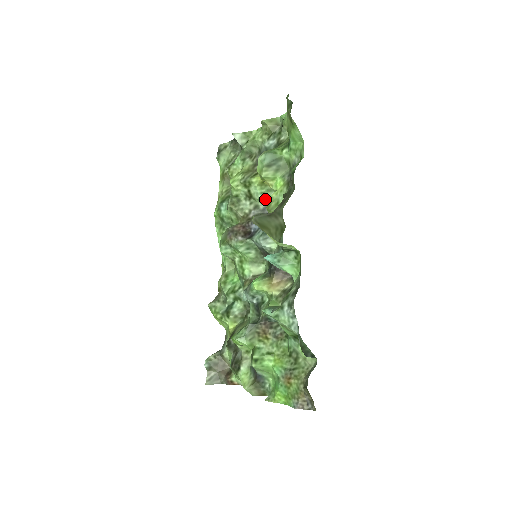
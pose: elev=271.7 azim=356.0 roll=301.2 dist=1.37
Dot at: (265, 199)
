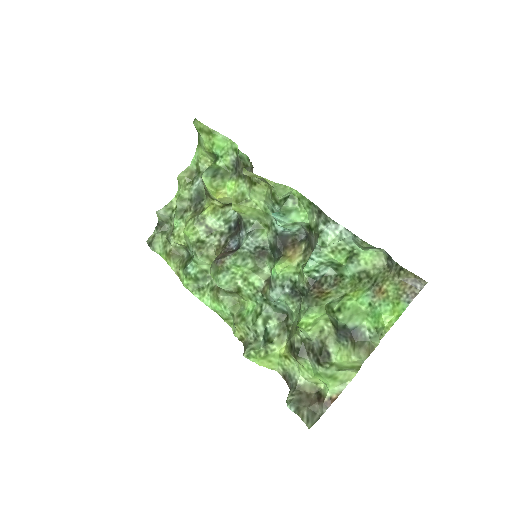
Dot at: (224, 223)
